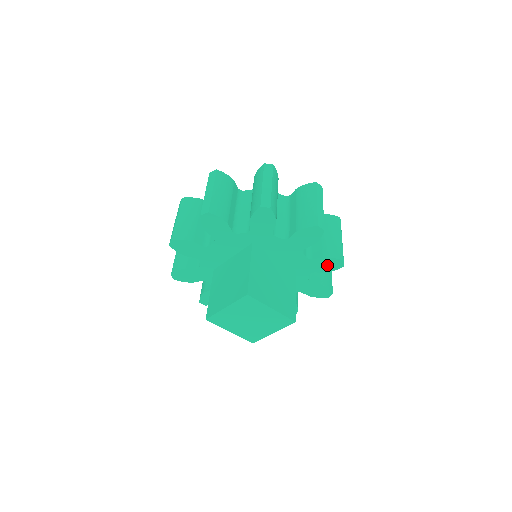
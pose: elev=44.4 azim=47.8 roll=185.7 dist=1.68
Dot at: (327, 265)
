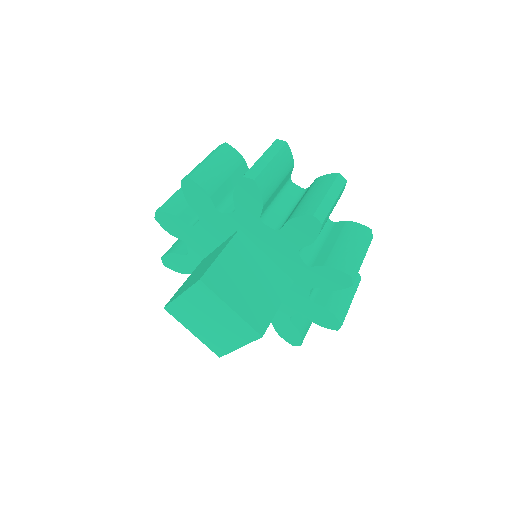
Dot at: (331, 279)
